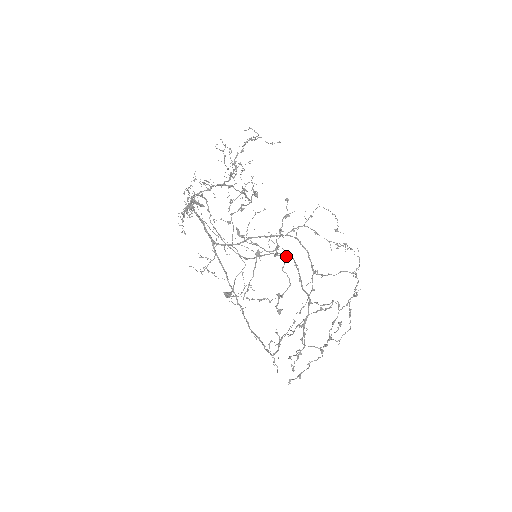
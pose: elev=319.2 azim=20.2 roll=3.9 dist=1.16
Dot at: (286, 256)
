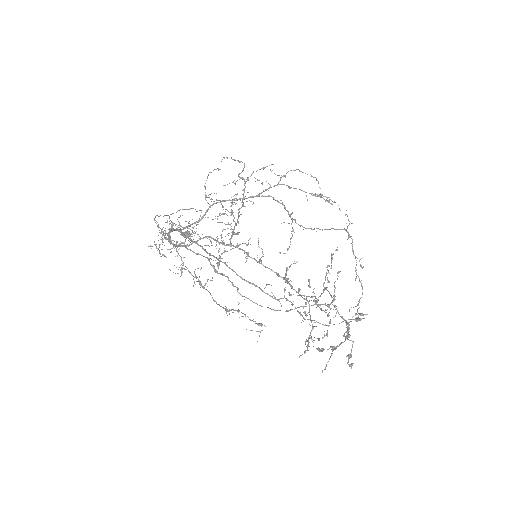
Dot at: occluded
